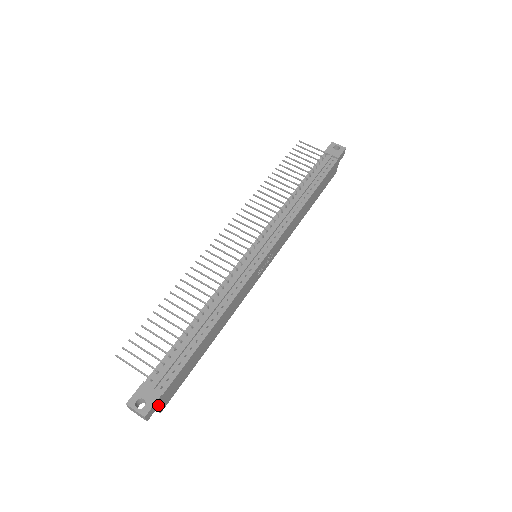
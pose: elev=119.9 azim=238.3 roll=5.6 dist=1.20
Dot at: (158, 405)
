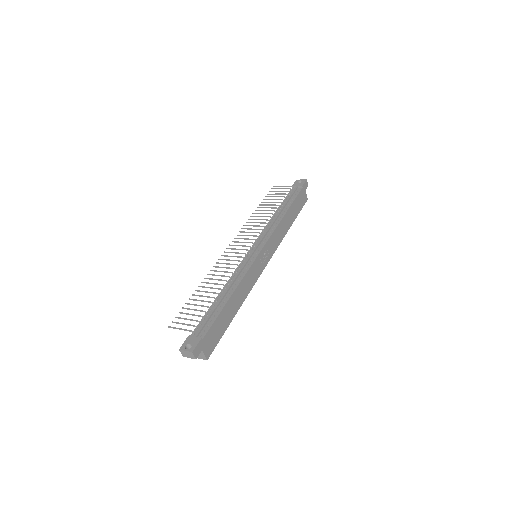
Dot at: (202, 349)
